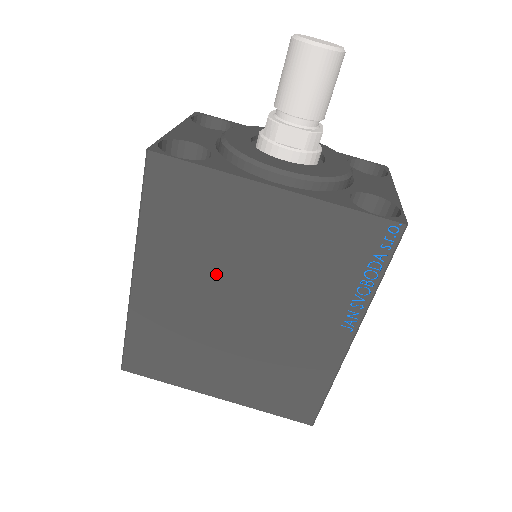
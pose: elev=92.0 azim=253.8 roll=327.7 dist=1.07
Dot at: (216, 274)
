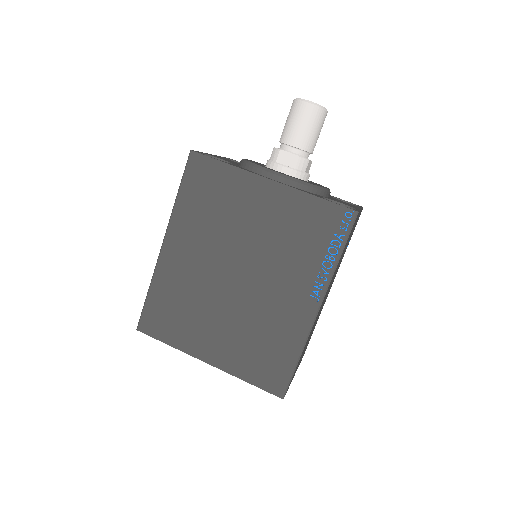
Dot at: (222, 245)
